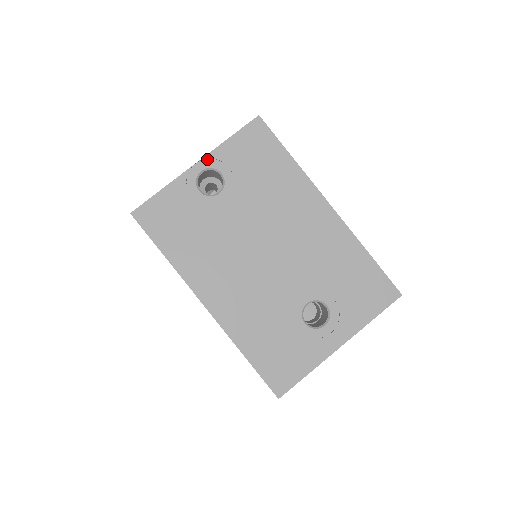
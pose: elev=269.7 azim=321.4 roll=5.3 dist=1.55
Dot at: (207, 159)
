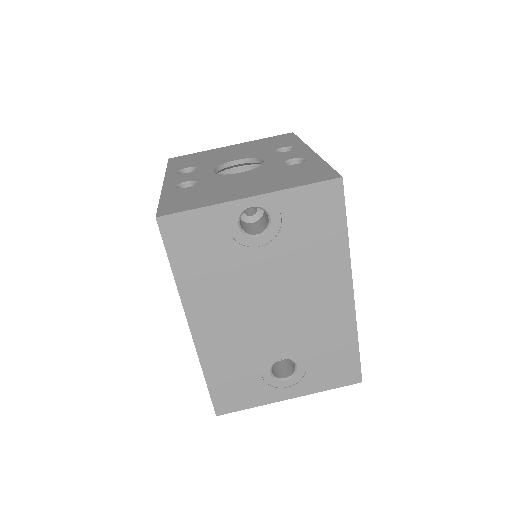
Dot at: (264, 197)
